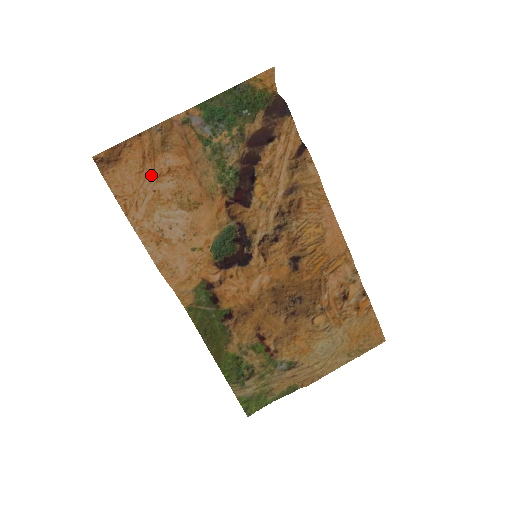
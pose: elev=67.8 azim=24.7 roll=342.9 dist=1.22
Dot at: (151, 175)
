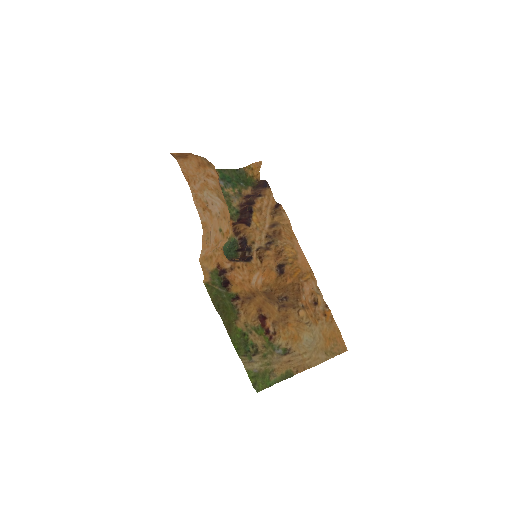
Dot at: (203, 173)
